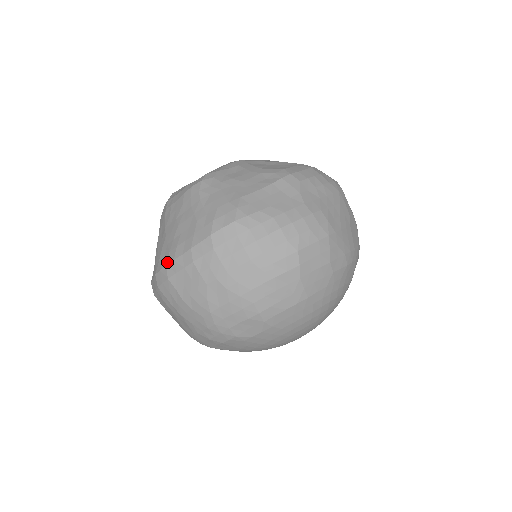
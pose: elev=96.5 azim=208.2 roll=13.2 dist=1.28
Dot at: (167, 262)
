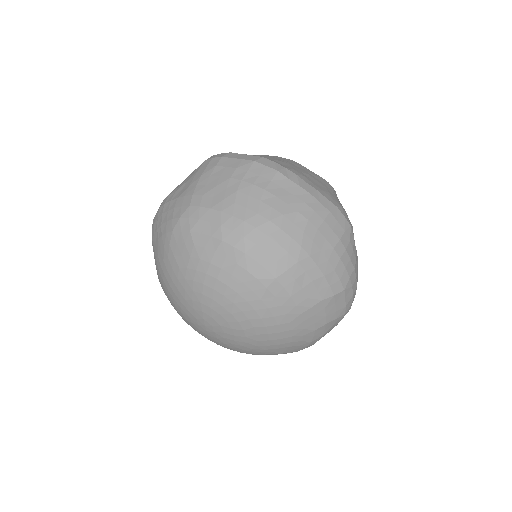
Dot at: (288, 168)
